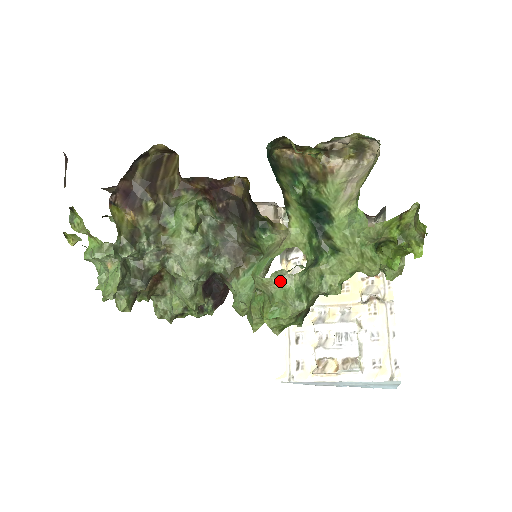
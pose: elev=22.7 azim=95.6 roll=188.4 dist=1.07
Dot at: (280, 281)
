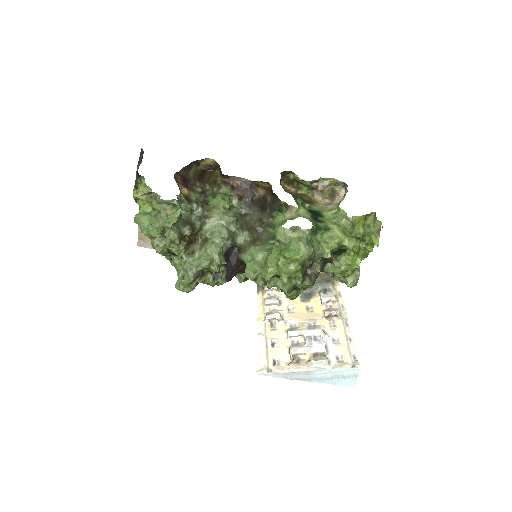
Dot at: (296, 232)
